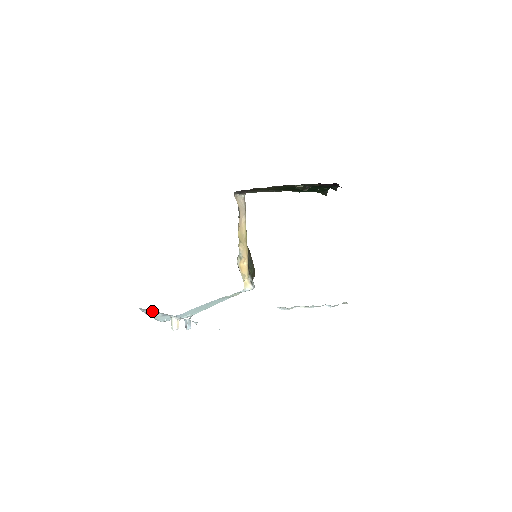
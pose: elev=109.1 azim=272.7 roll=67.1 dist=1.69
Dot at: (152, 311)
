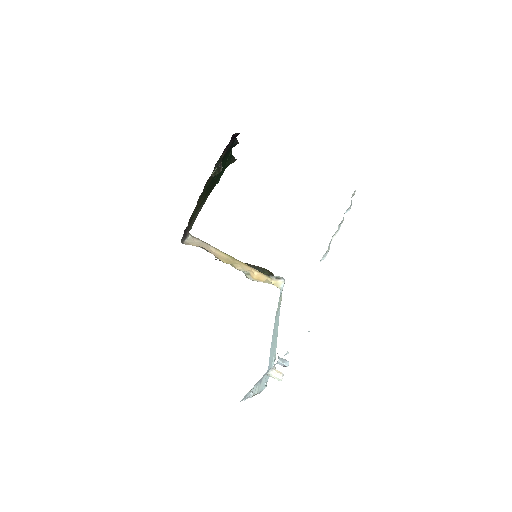
Dot at: occluded
